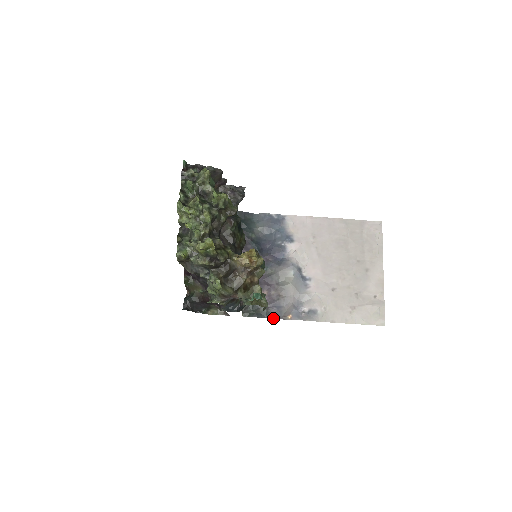
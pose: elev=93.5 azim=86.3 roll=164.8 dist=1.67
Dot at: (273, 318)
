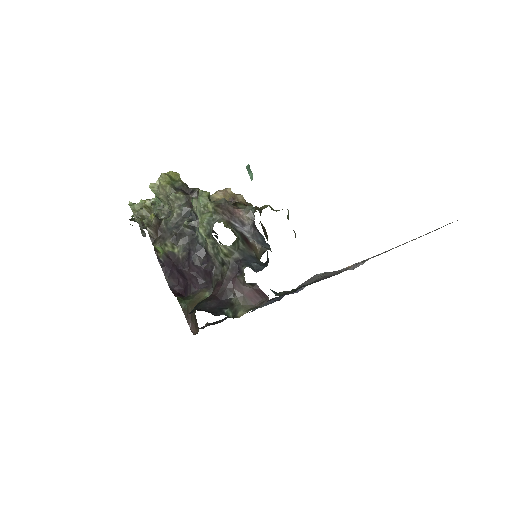
Dot at: occluded
